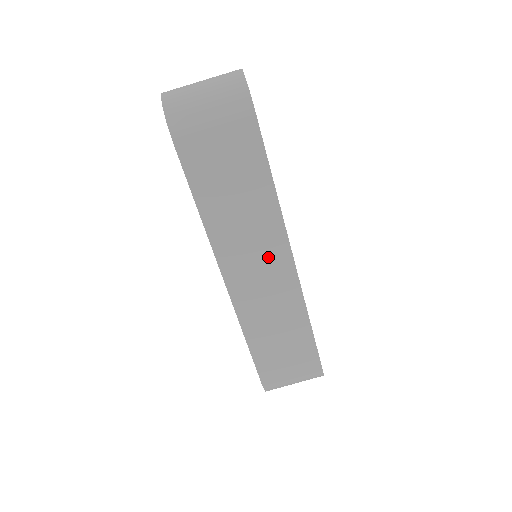
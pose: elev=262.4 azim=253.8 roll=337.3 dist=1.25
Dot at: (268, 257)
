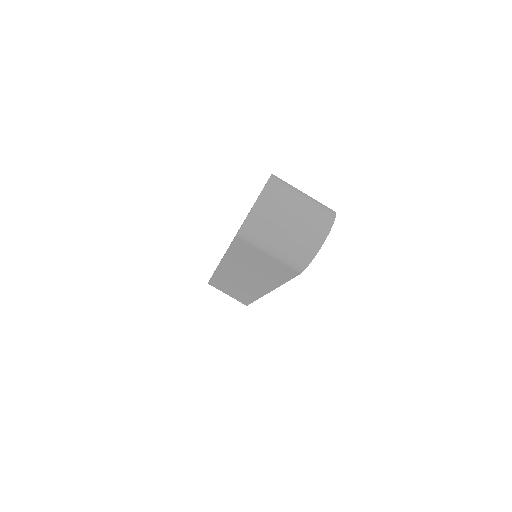
Dot at: (254, 282)
